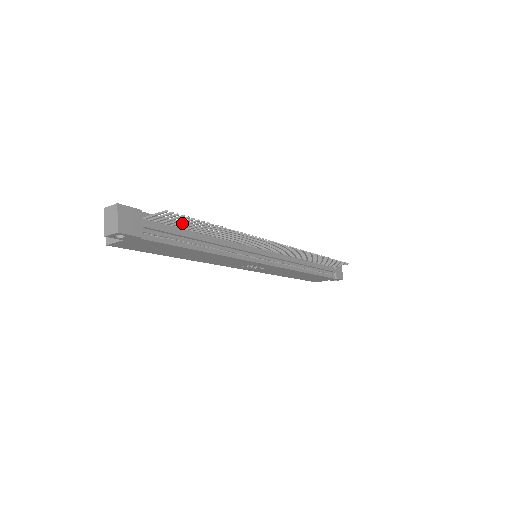
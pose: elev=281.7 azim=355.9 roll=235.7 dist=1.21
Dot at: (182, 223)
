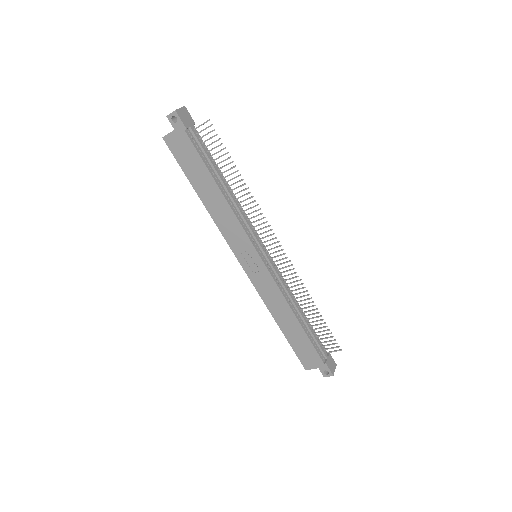
Dot at: occluded
